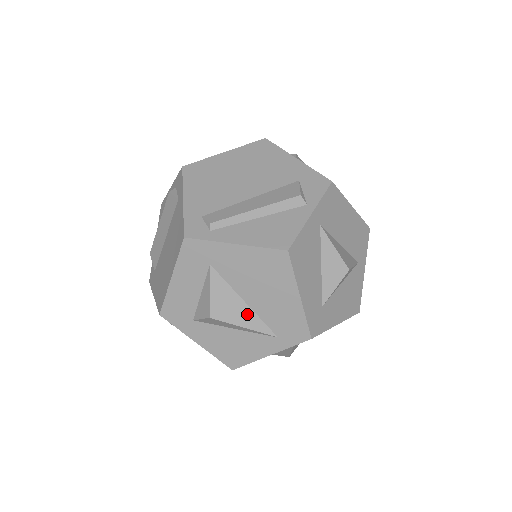
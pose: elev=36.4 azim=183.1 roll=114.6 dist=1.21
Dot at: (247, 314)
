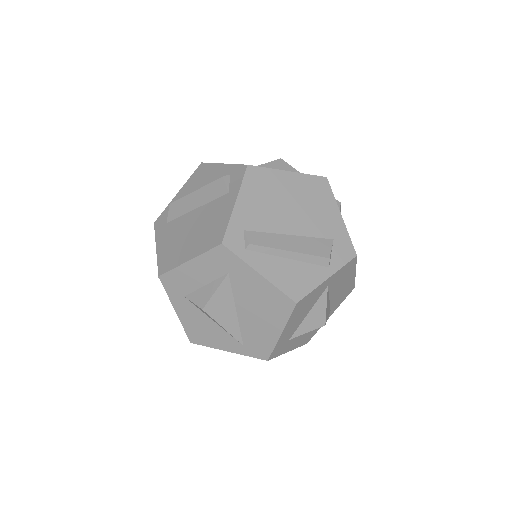
Dot at: (232, 320)
